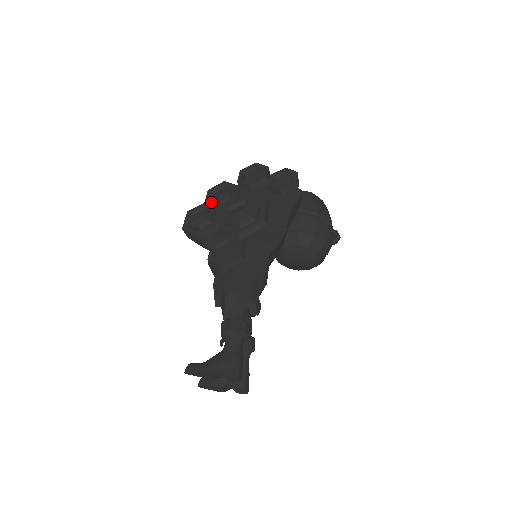
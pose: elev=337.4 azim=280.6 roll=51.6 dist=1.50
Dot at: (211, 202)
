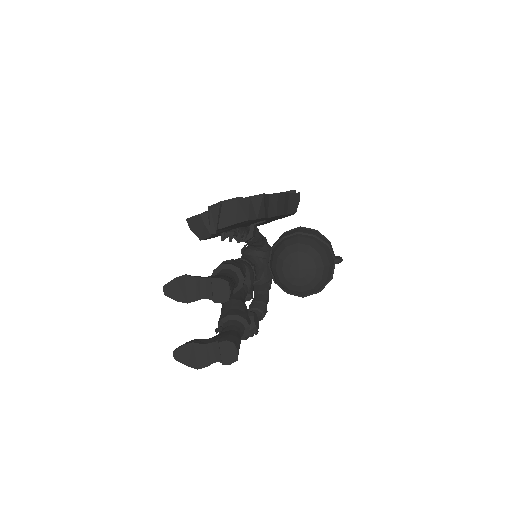
Dot at: occluded
